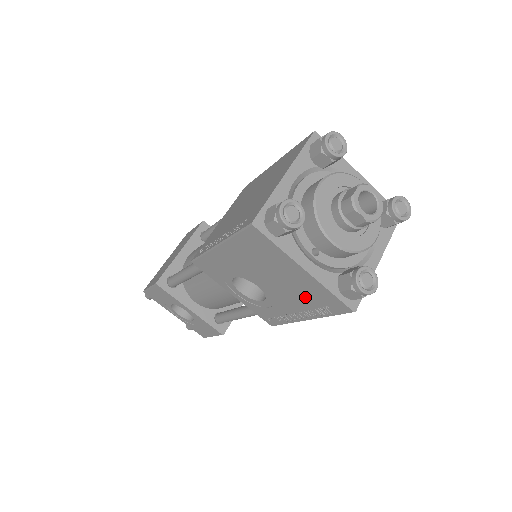
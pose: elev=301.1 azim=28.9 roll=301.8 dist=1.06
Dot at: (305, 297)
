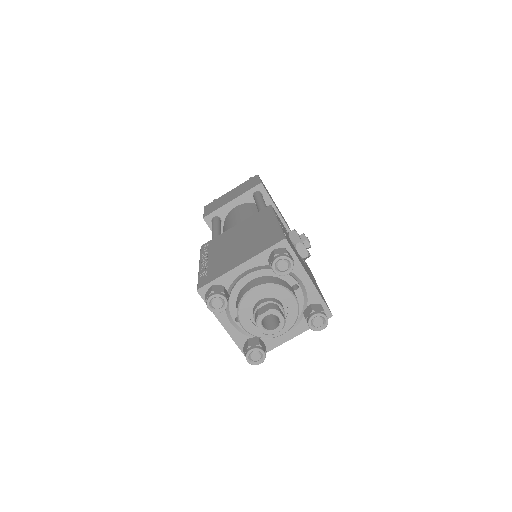
Dot at: occluded
